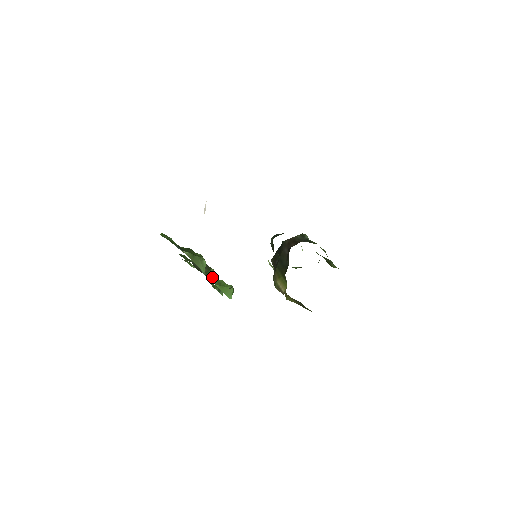
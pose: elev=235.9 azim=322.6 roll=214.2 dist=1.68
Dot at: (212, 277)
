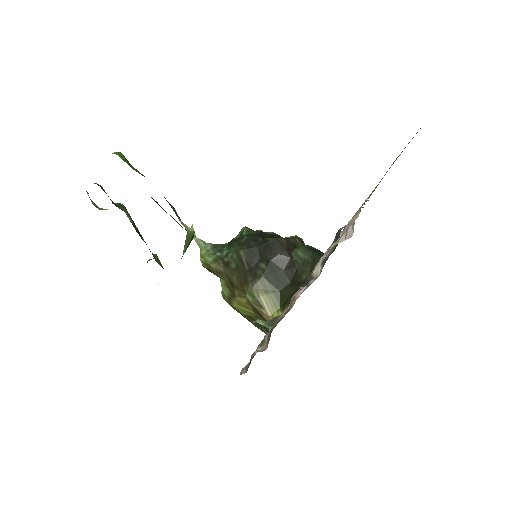
Dot at: occluded
